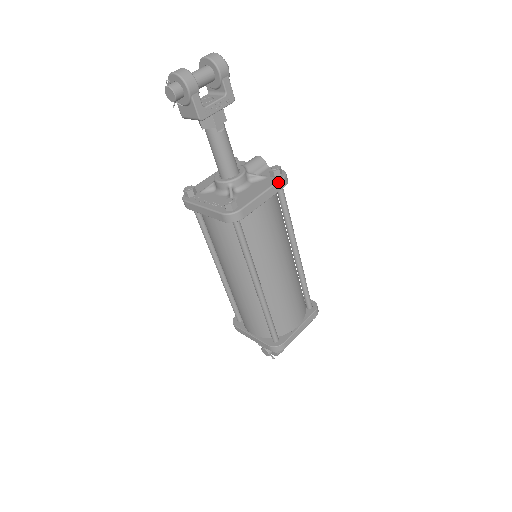
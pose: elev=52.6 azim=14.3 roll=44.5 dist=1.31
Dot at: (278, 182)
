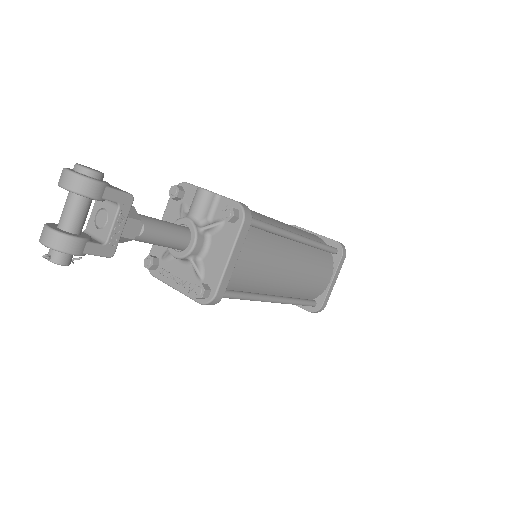
Dot at: (240, 232)
